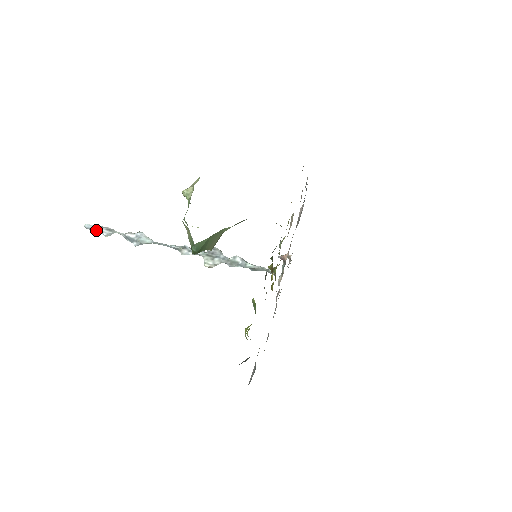
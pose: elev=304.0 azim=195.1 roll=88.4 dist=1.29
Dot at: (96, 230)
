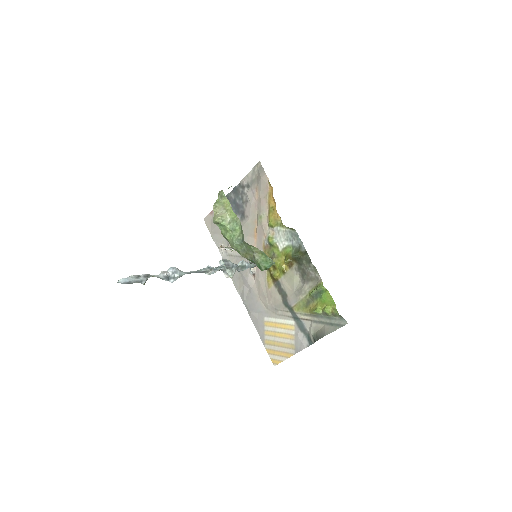
Dot at: (135, 281)
